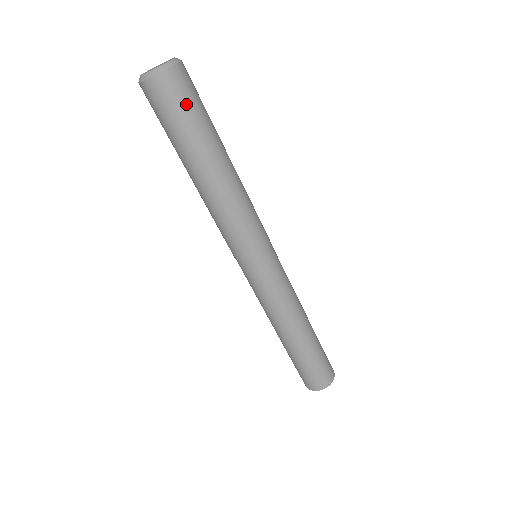
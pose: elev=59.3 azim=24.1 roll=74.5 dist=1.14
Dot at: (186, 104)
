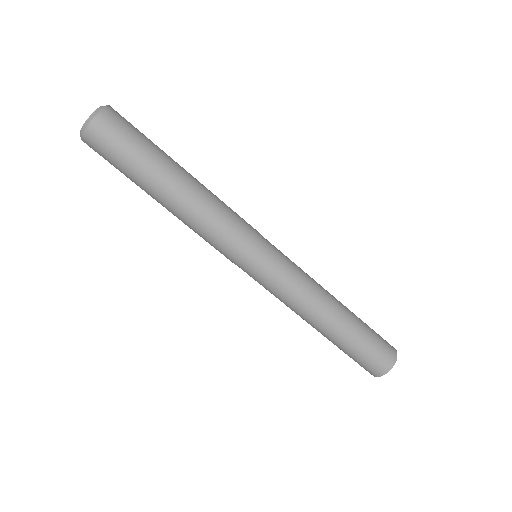
Dot at: (117, 148)
